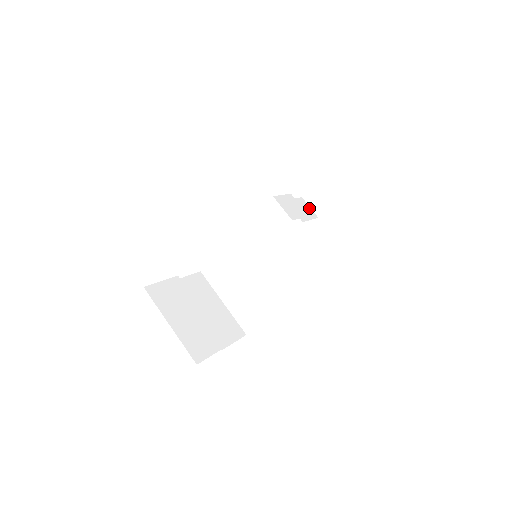
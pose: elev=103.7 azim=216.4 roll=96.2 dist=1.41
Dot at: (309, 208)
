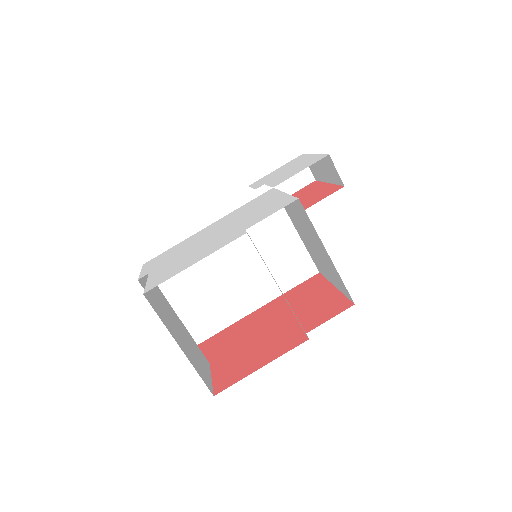
Dot at: occluded
